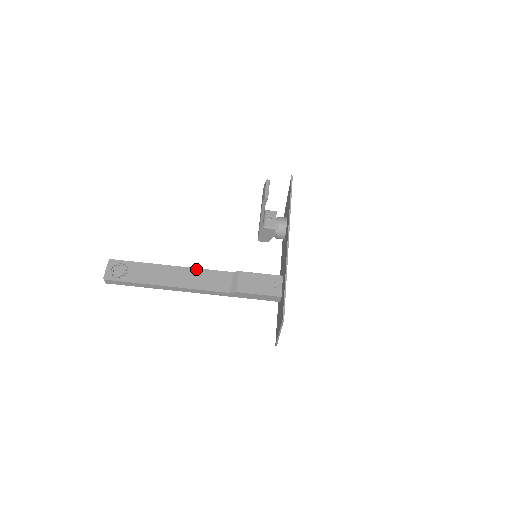
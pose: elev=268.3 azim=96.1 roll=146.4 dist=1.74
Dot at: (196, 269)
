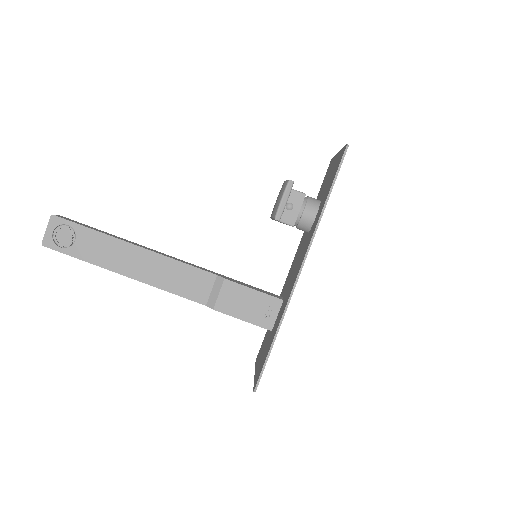
Dot at: (167, 258)
